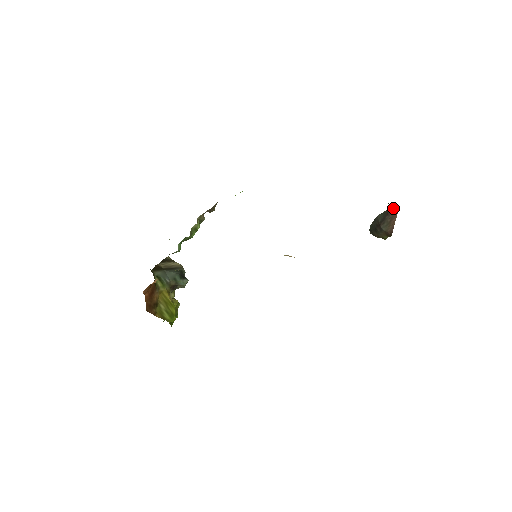
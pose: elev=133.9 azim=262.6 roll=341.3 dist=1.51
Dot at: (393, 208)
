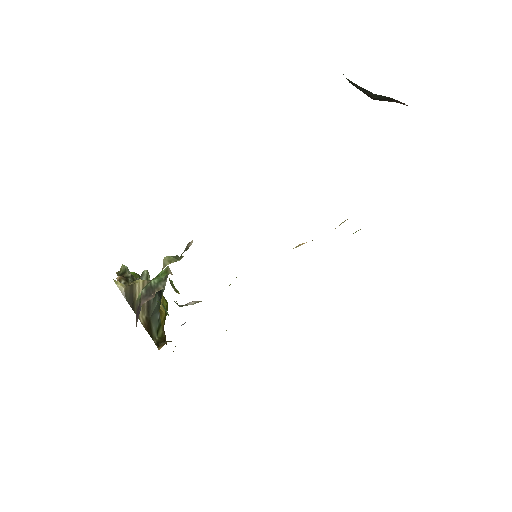
Dot at: occluded
